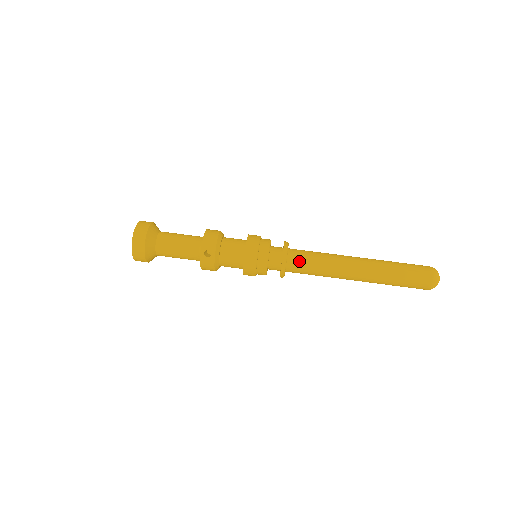
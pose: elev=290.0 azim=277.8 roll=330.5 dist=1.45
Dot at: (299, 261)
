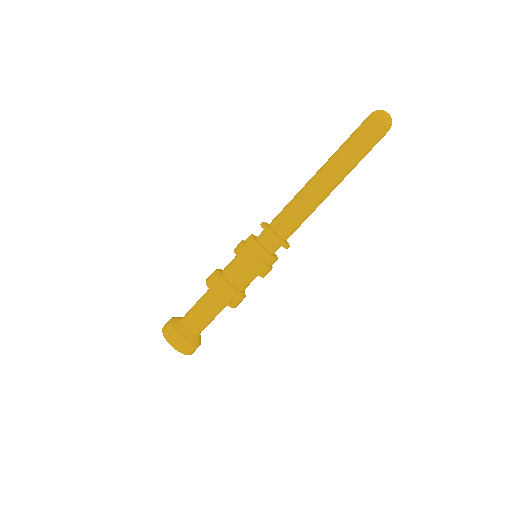
Dot at: (289, 228)
